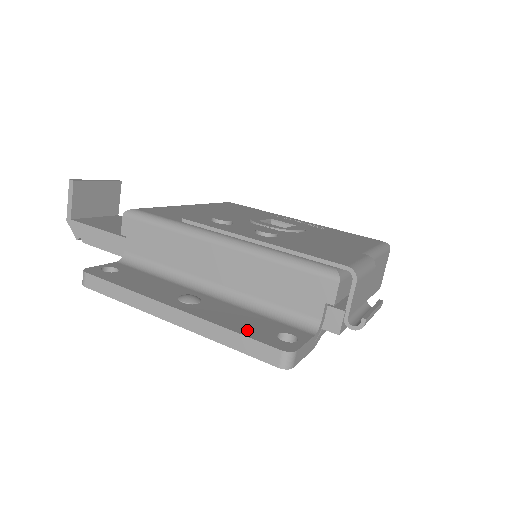
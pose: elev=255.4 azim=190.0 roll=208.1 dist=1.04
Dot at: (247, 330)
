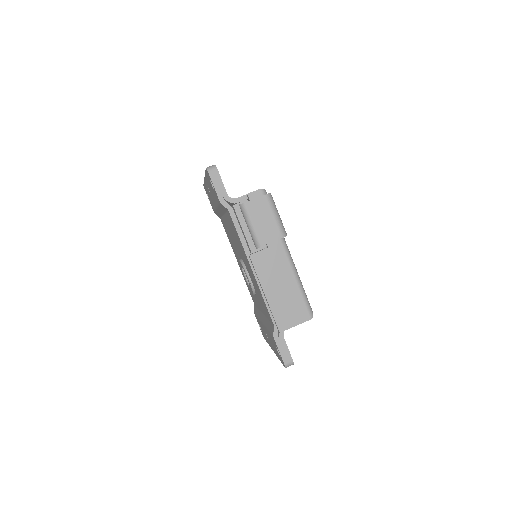
Dot at: occluded
